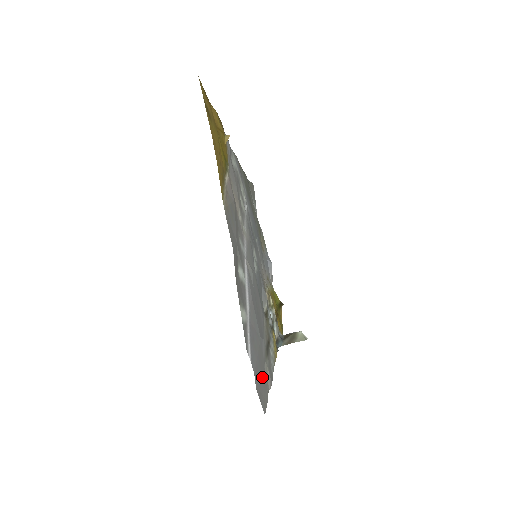
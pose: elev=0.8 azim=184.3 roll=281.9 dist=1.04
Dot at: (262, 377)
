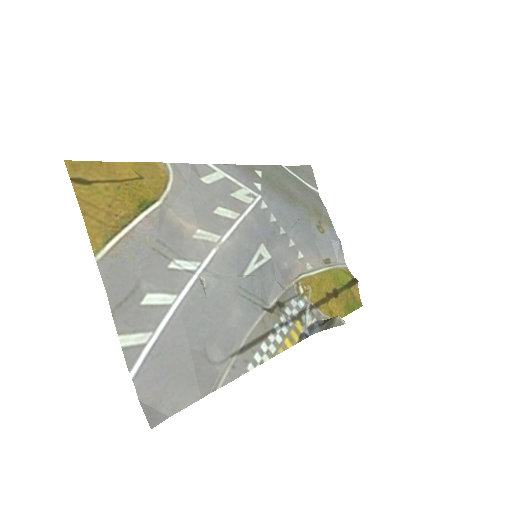
Dot at: (178, 384)
